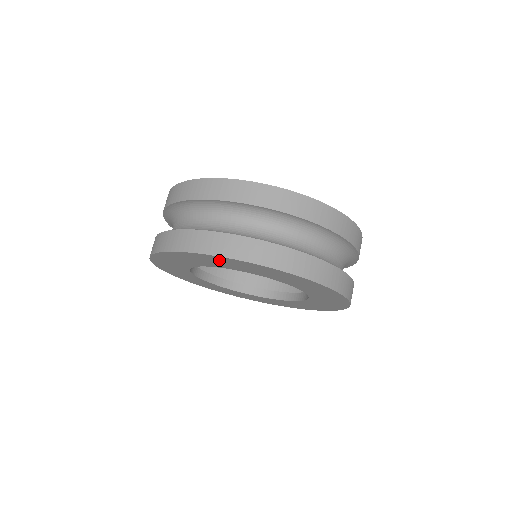
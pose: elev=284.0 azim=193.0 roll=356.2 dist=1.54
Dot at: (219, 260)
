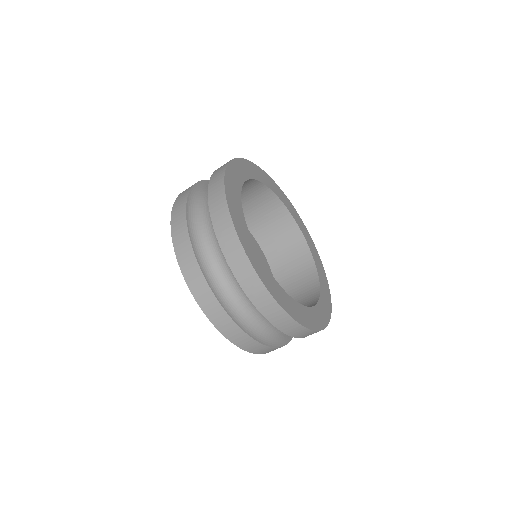
Dot at: occluded
